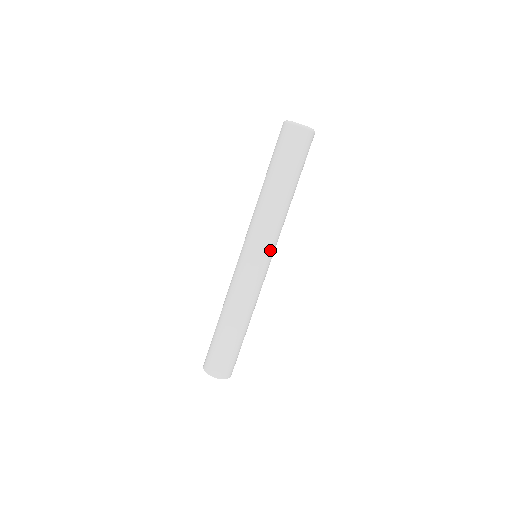
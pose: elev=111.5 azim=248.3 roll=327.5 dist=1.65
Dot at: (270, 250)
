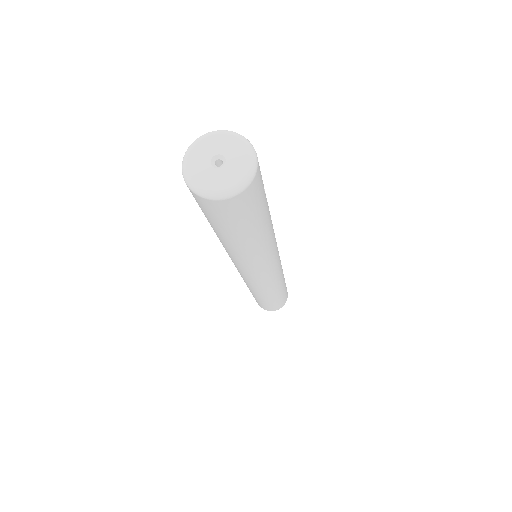
Dot at: (277, 252)
